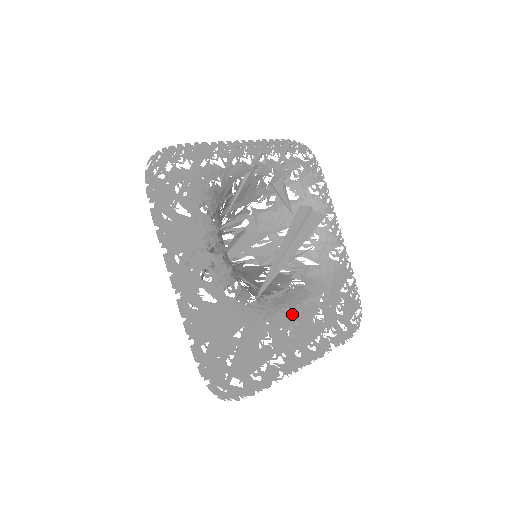
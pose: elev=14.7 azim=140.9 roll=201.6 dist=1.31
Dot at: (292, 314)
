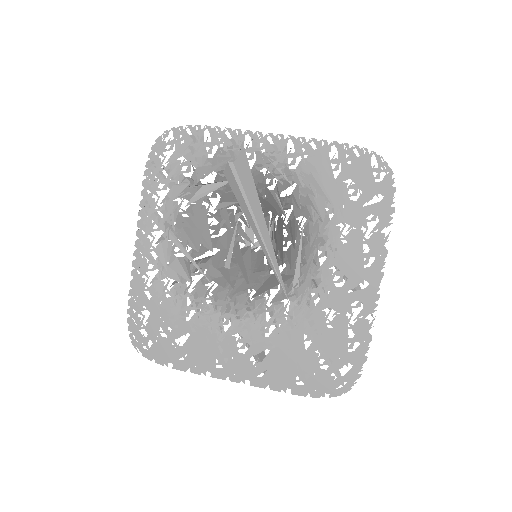
Dot at: (323, 268)
